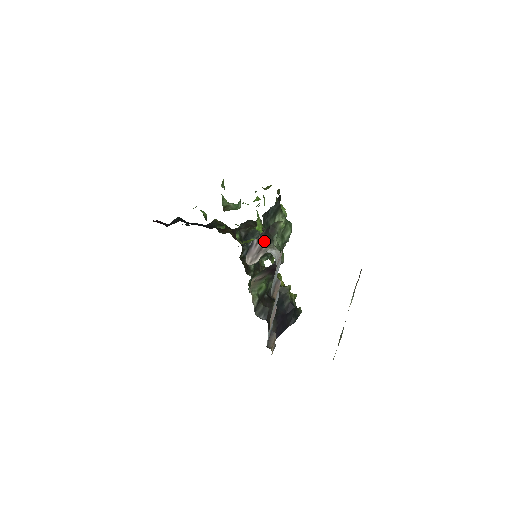
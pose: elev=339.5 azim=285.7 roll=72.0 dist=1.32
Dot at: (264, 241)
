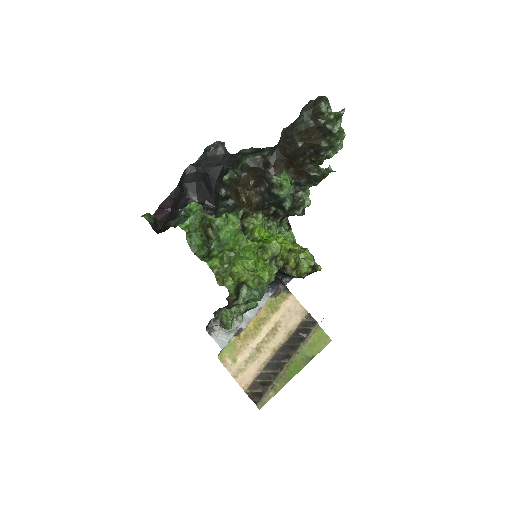
Dot at: occluded
